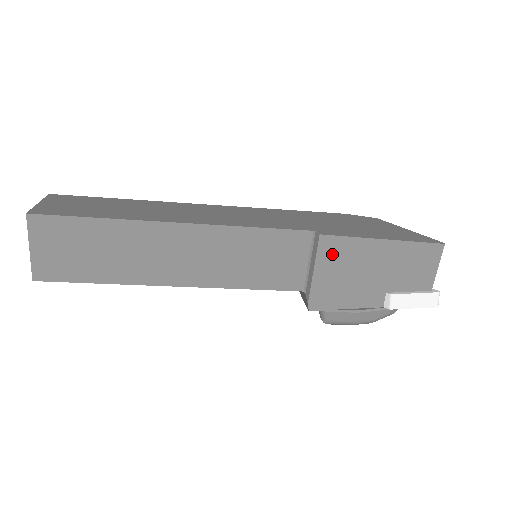
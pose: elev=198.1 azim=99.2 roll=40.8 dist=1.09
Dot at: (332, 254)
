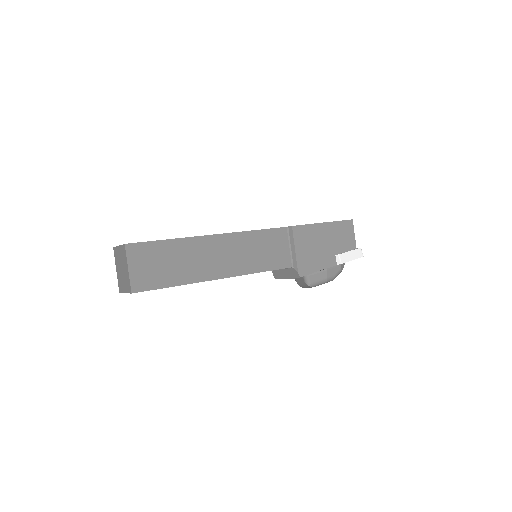
Dot at: (301, 237)
